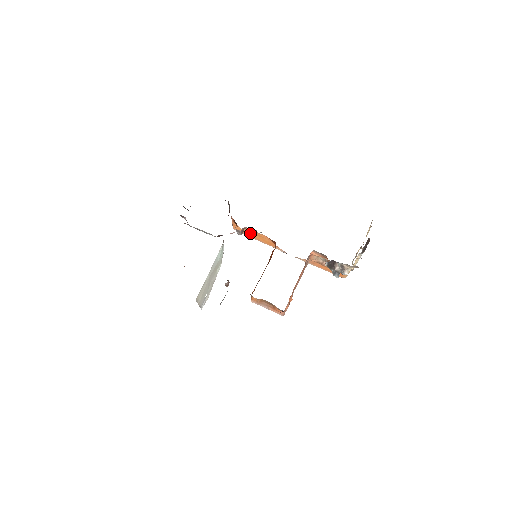
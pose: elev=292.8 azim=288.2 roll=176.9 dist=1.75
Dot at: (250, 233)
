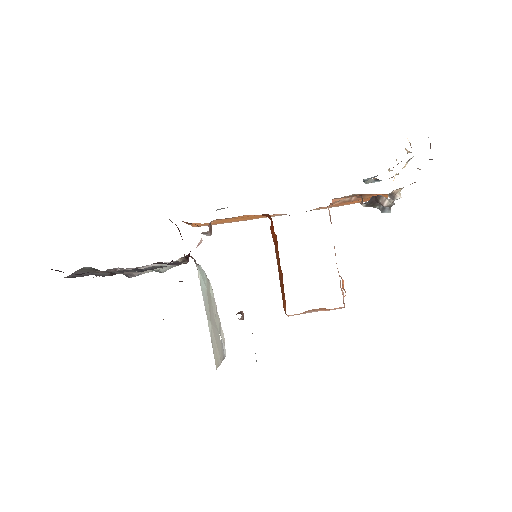
Dot at: (221, 221)
